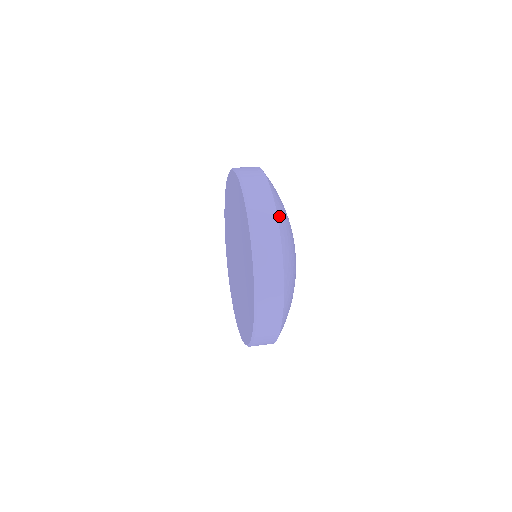
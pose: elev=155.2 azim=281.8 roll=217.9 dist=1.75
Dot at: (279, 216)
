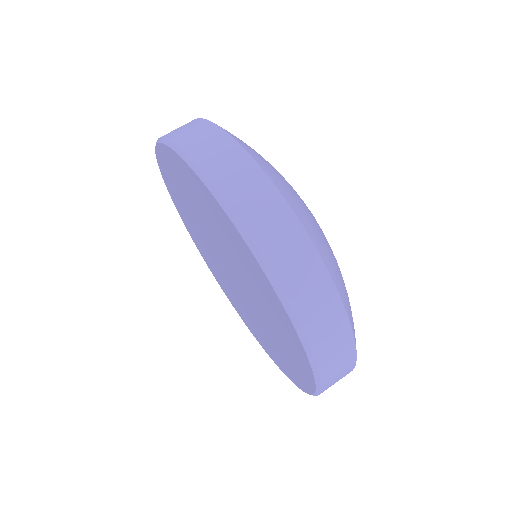
Dot at: occluded
